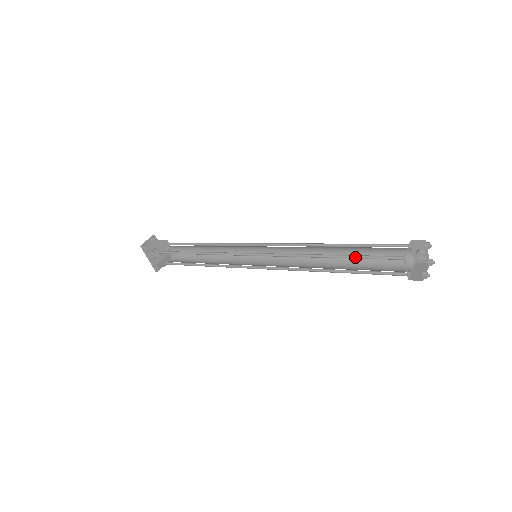
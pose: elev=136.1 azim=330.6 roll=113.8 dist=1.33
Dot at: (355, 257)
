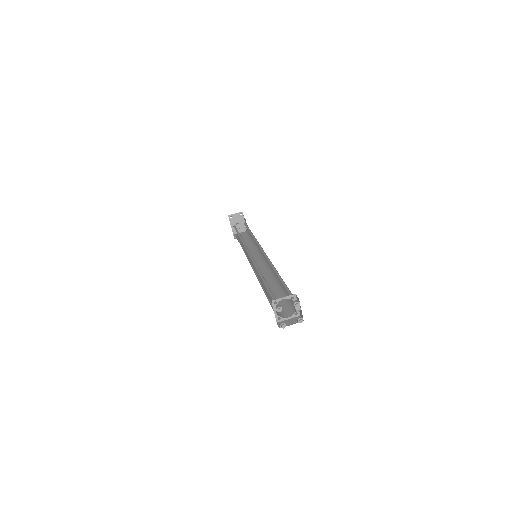
Dot at: (267, 286)
